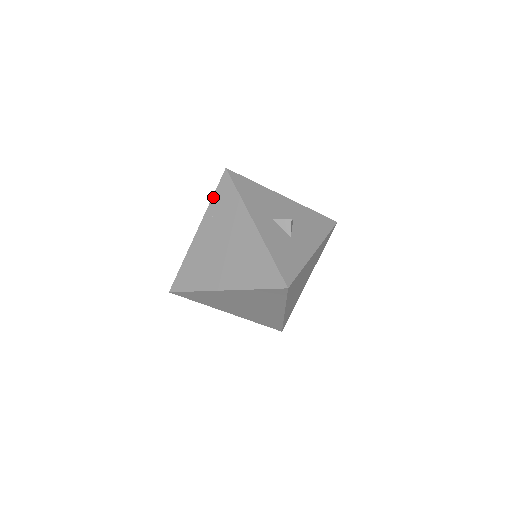
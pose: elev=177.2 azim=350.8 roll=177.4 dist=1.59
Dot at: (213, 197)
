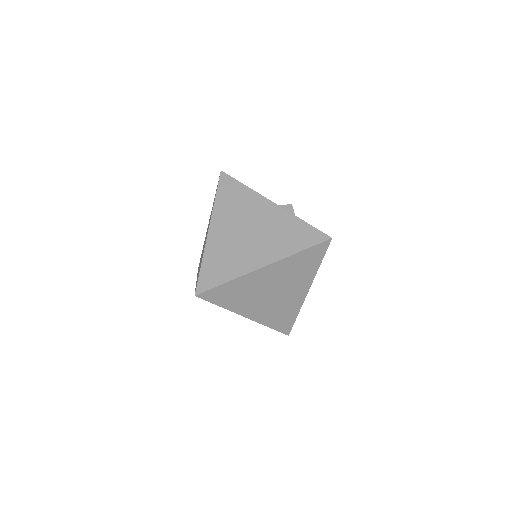
Dot at: (216, 196)
